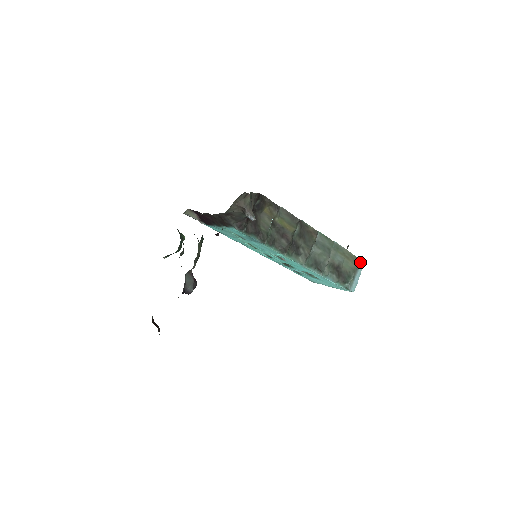
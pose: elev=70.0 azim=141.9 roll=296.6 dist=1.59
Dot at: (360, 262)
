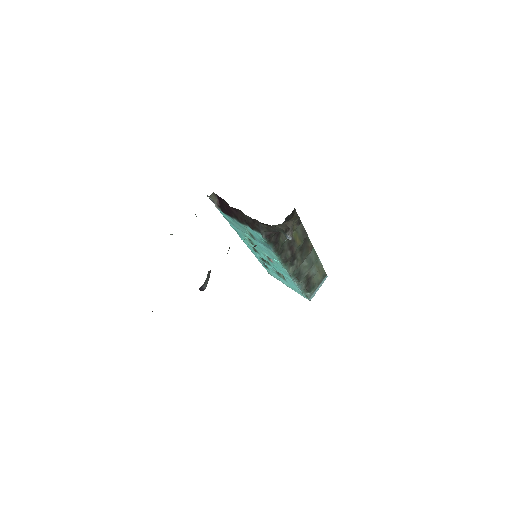
Dot at: (326, 276)
